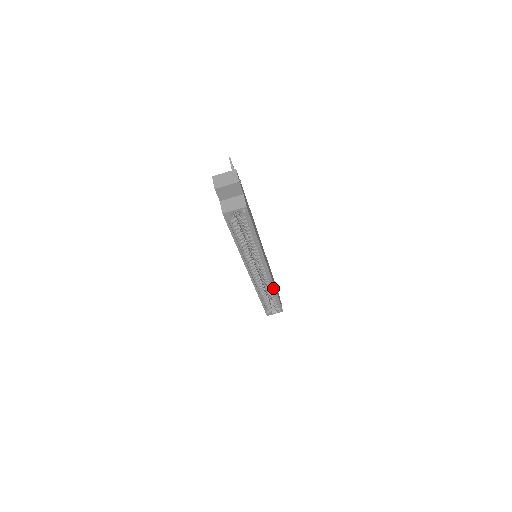
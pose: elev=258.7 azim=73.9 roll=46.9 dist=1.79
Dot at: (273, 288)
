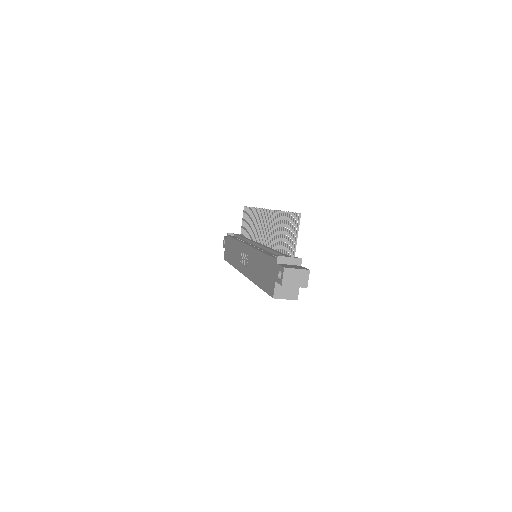
Dot at: occluded
